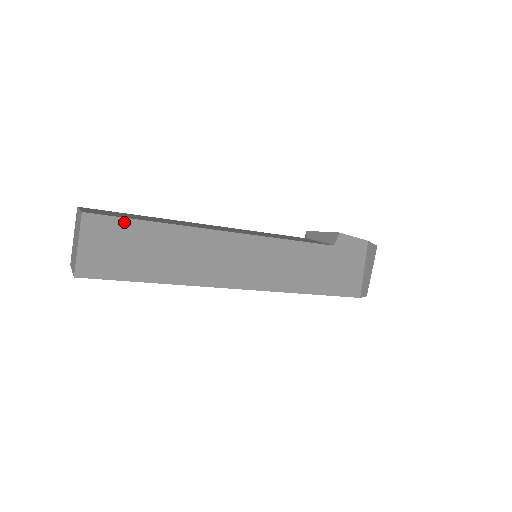
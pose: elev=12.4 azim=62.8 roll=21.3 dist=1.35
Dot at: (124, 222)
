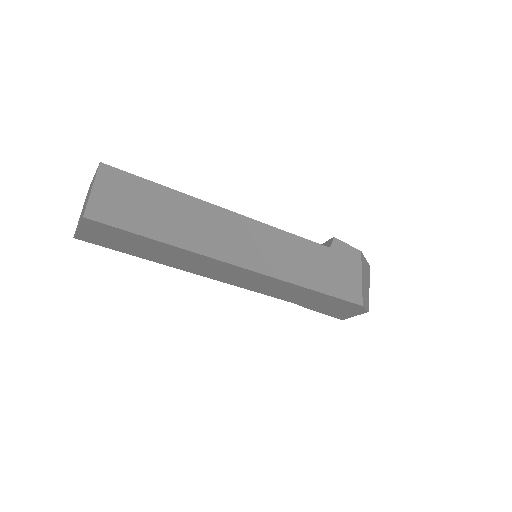
Dot at: (137, 180)
